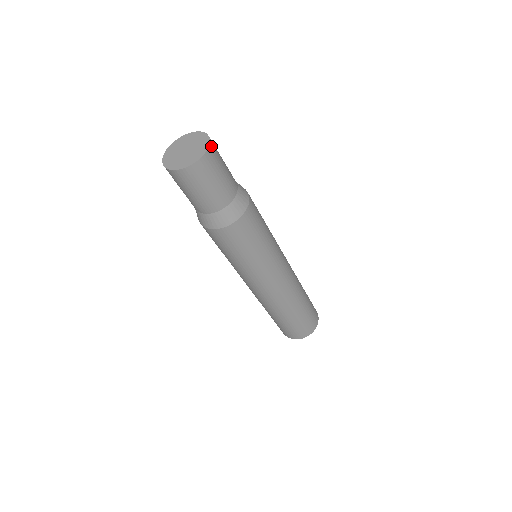
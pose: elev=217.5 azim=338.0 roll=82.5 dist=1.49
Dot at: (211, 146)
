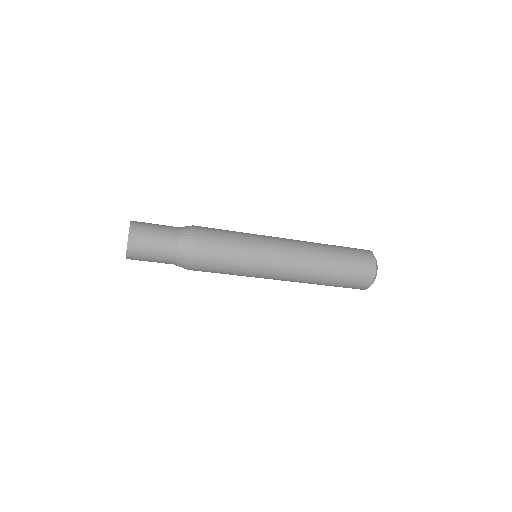
Dot at: (133, 221)
